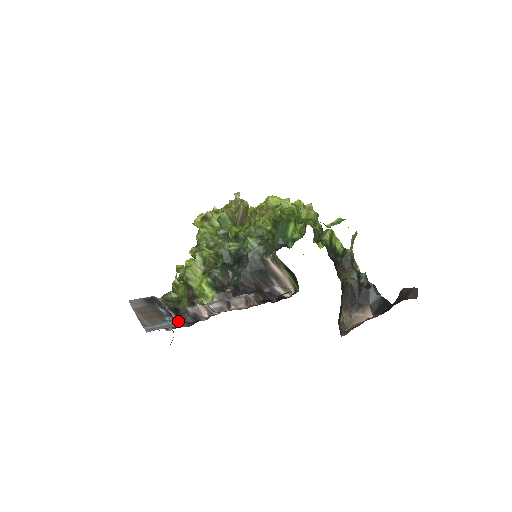
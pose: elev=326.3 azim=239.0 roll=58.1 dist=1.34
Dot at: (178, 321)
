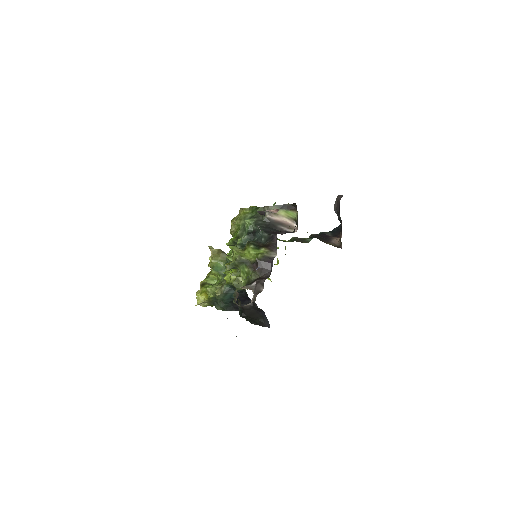
Dot at: occluded
